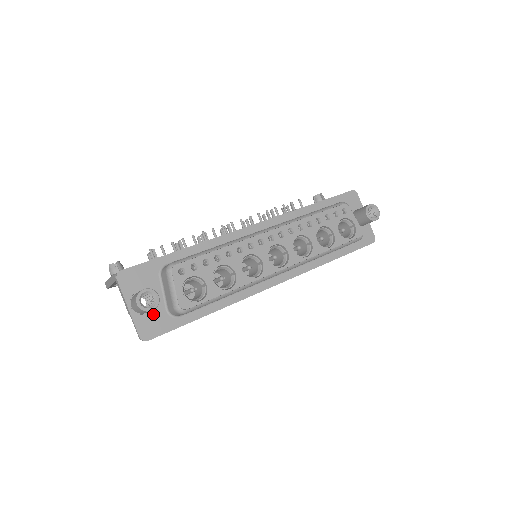
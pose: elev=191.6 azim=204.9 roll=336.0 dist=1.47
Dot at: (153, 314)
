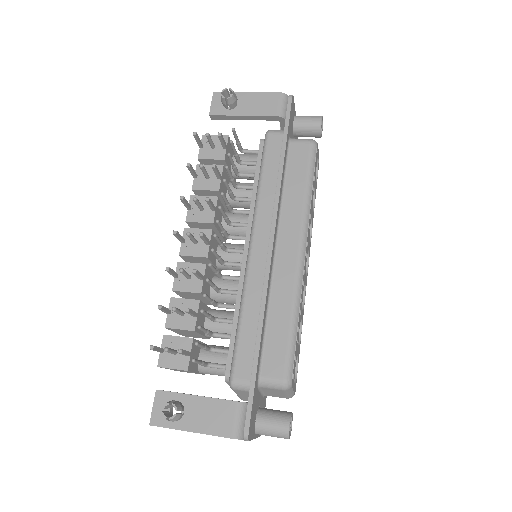
Dot at: occluded
